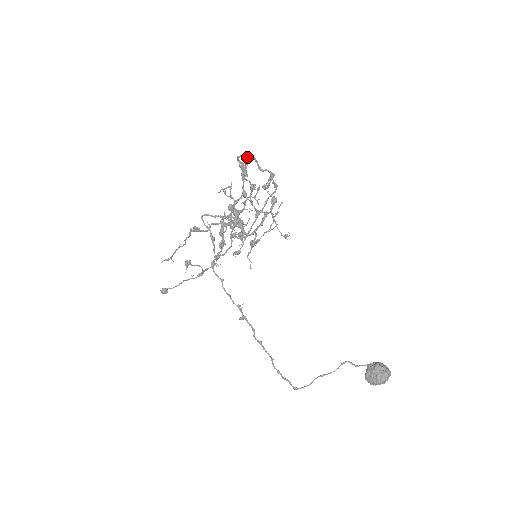
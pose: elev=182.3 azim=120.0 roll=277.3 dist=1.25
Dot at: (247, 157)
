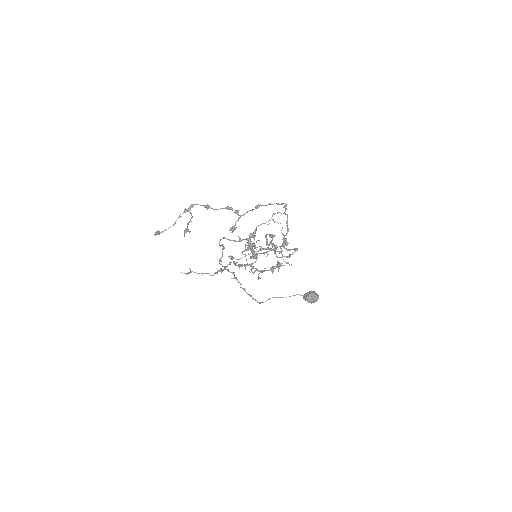
Dot at: occluded
